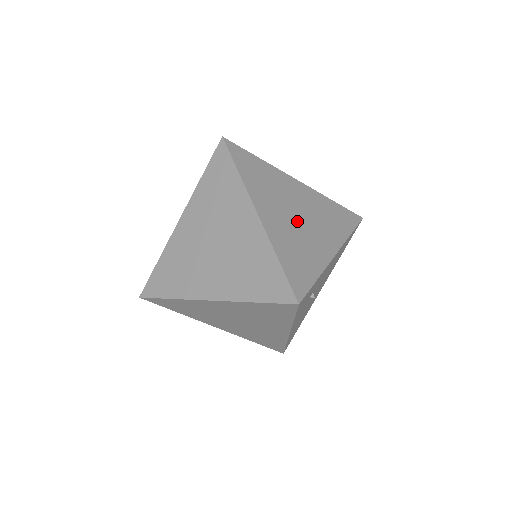
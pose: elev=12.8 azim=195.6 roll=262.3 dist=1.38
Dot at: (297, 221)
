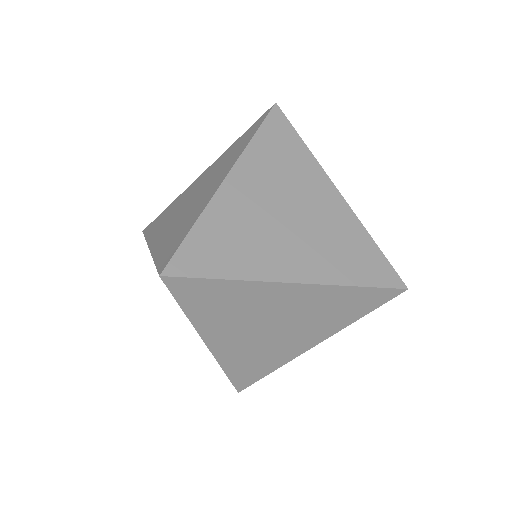
Dot at: occluded
